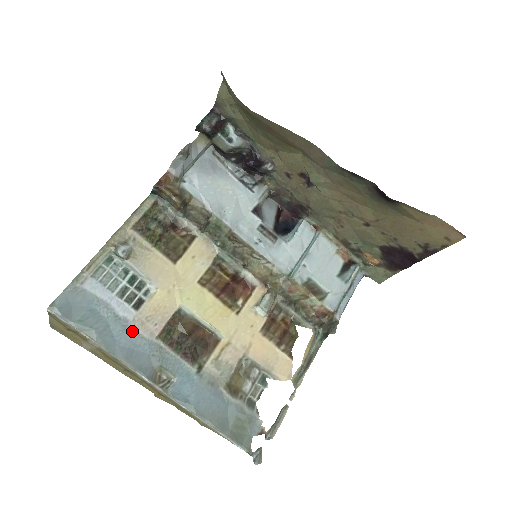
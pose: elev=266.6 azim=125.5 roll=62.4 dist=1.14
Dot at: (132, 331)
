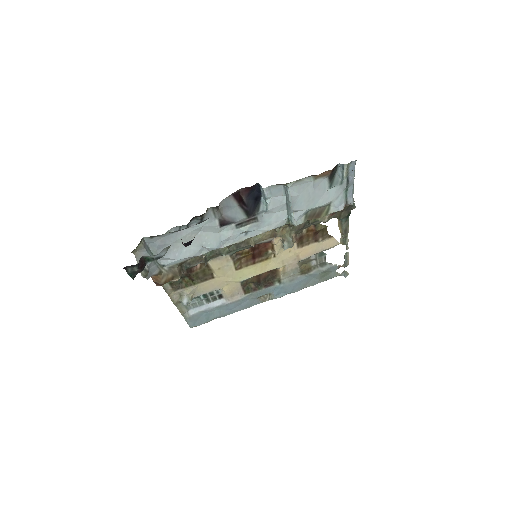
Dot at: (231, 303)
